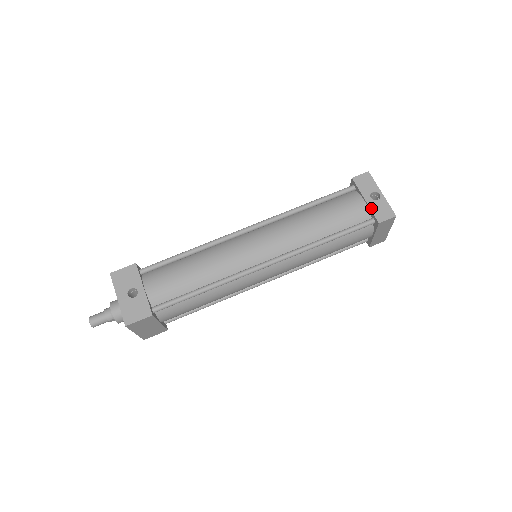
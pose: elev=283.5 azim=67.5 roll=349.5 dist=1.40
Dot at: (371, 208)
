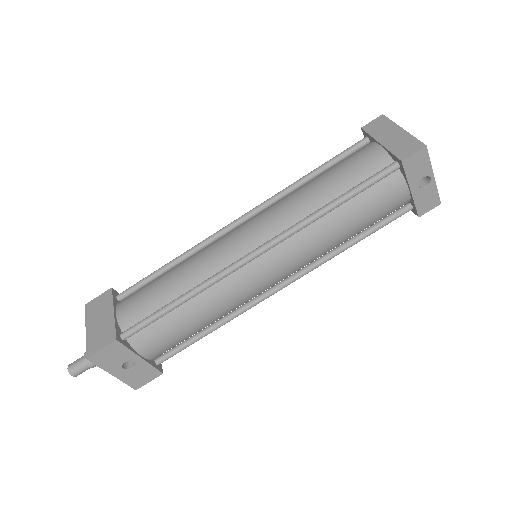
Dot at: (415, 201)
